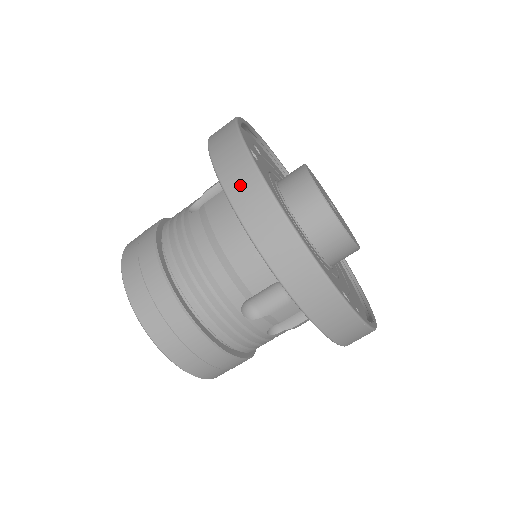
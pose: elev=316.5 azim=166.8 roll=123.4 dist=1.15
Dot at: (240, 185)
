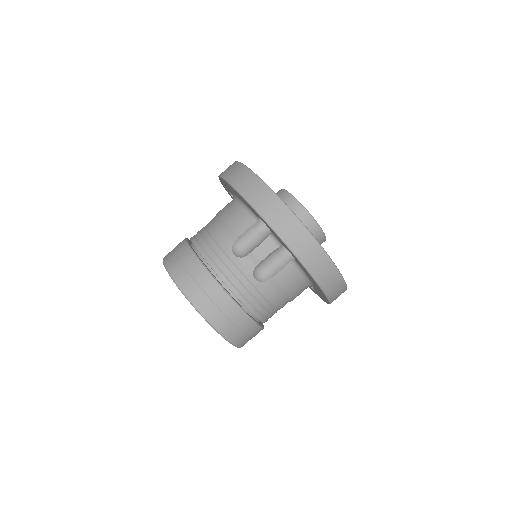
Dot at: (228, 170)
